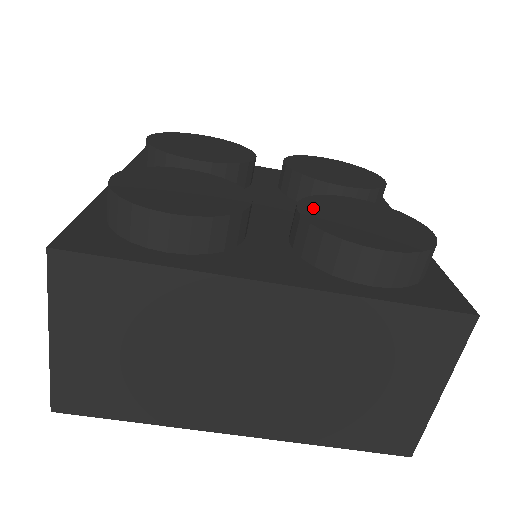
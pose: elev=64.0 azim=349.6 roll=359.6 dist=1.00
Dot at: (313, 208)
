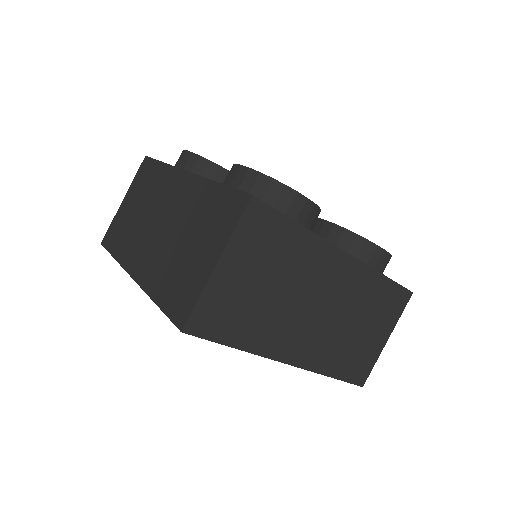
Dot at: occluded
